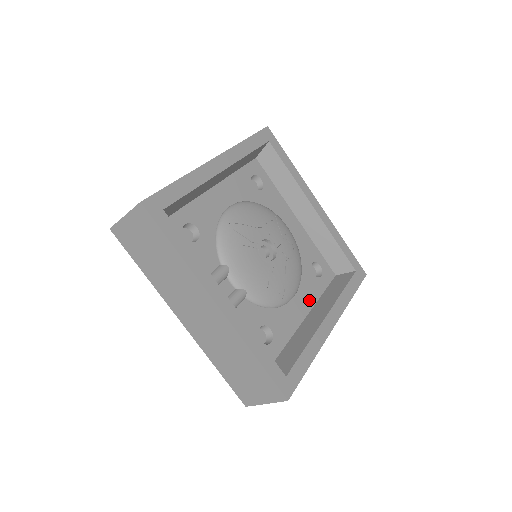
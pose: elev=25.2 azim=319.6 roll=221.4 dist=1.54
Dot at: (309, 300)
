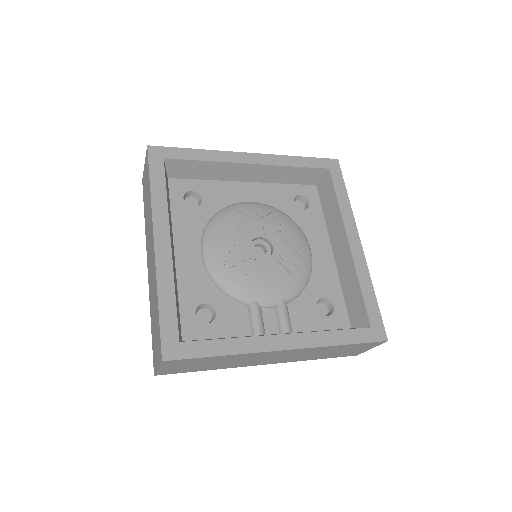
Dot at: (321, 236)
